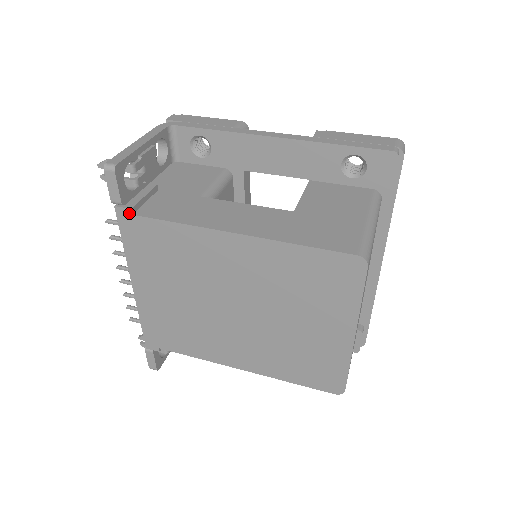
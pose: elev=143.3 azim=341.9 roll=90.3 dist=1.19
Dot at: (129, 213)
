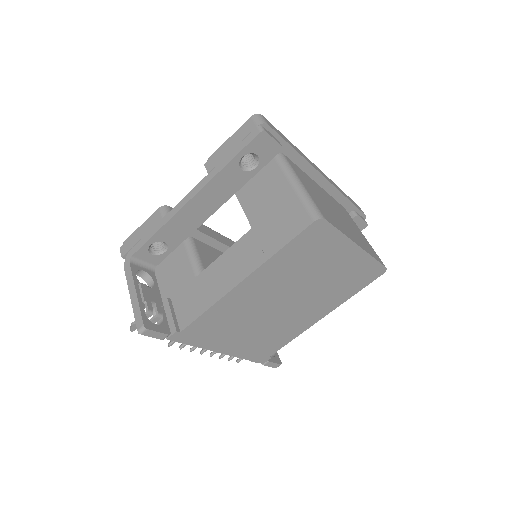
Dot at: (178, 334)
